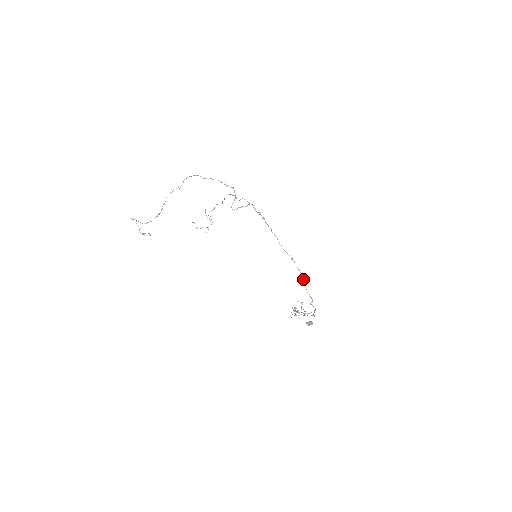
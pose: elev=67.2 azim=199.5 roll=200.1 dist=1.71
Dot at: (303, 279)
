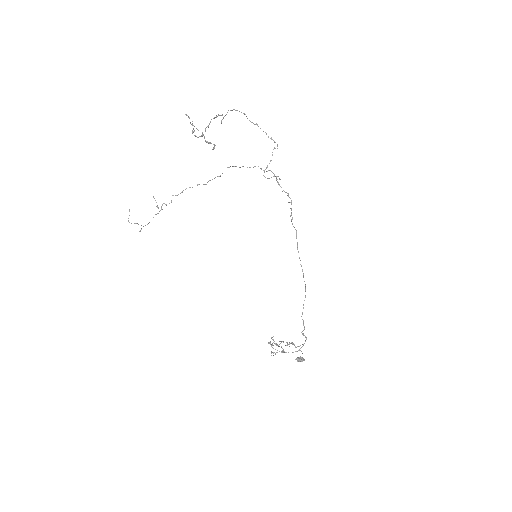
Dot at: (305, 296)
